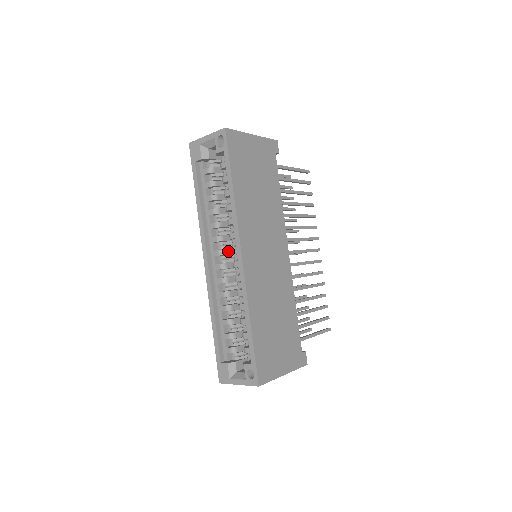
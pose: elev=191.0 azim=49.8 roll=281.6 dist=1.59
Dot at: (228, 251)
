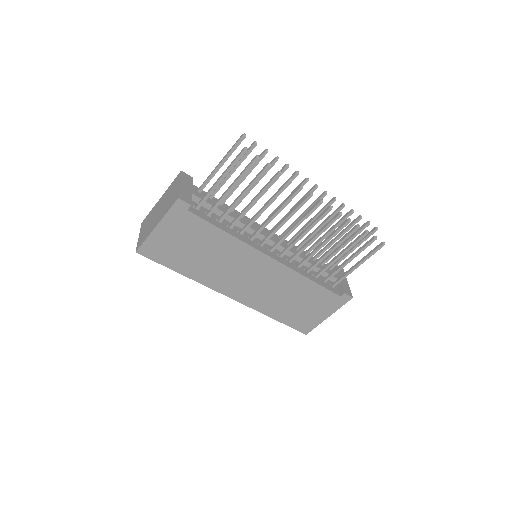
Dot at: occluded
